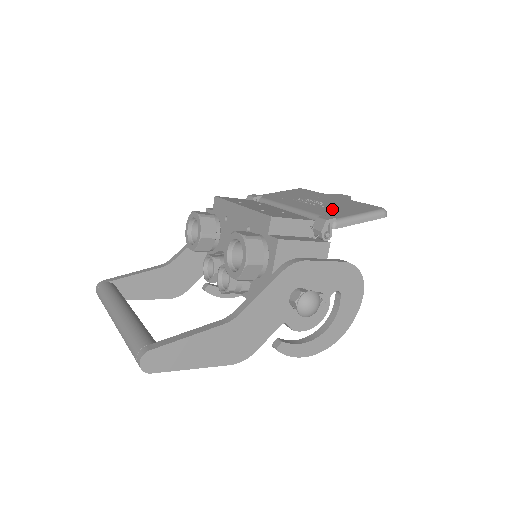
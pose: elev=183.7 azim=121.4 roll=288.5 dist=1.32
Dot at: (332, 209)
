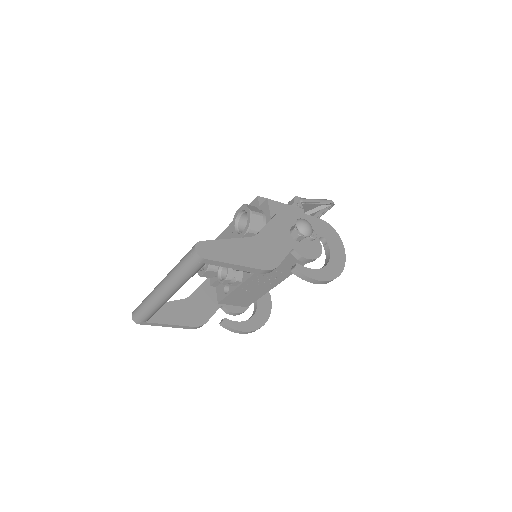
Dot at: occluded
